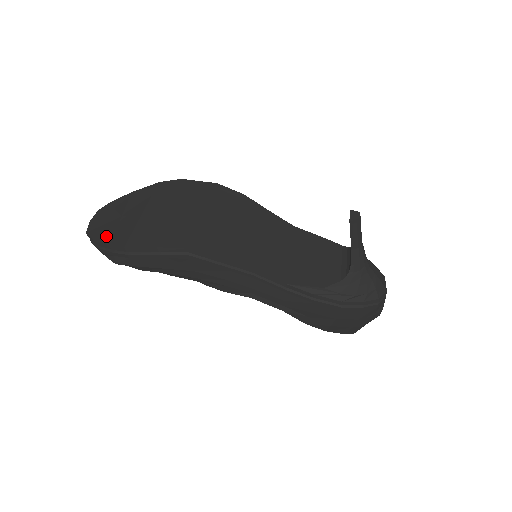
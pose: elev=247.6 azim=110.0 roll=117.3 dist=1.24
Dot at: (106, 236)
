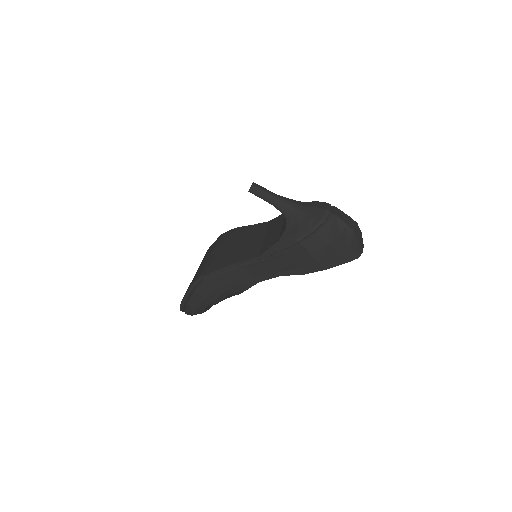
Dot at: occluded
